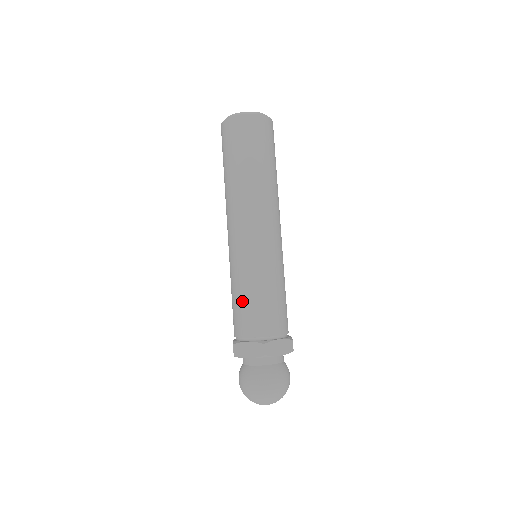
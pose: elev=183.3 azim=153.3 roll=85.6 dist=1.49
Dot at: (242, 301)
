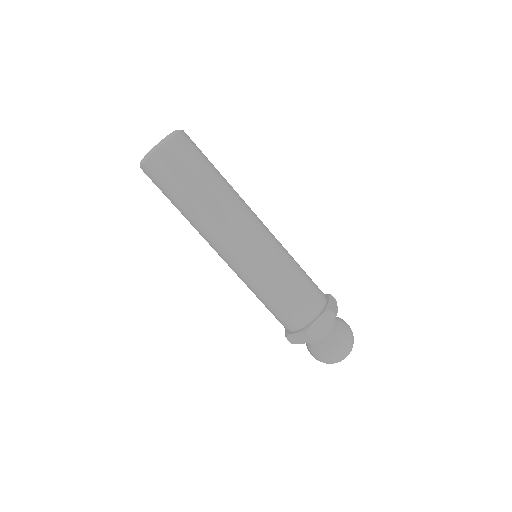
Dot at: (288, 294)
